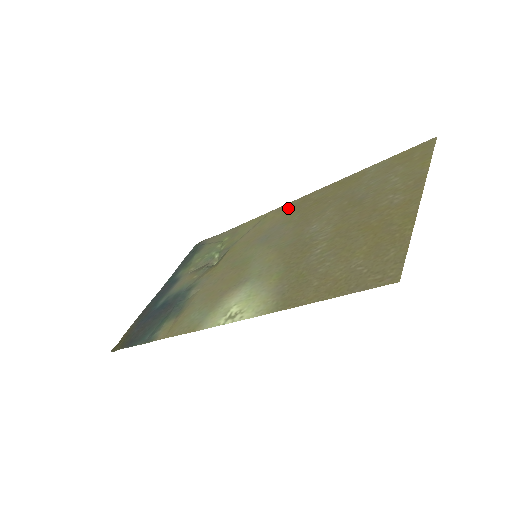
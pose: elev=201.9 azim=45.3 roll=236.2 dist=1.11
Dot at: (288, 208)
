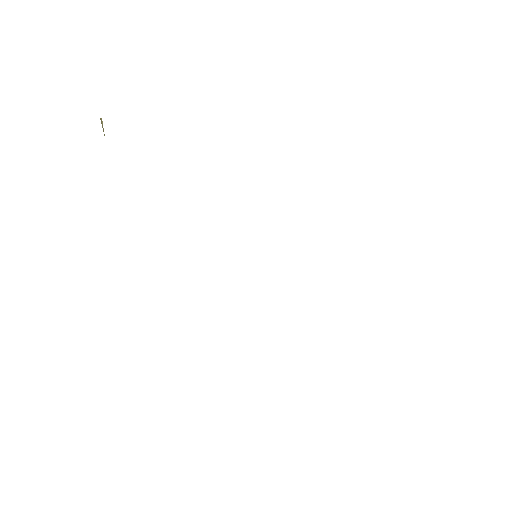
Dot at: occluded
